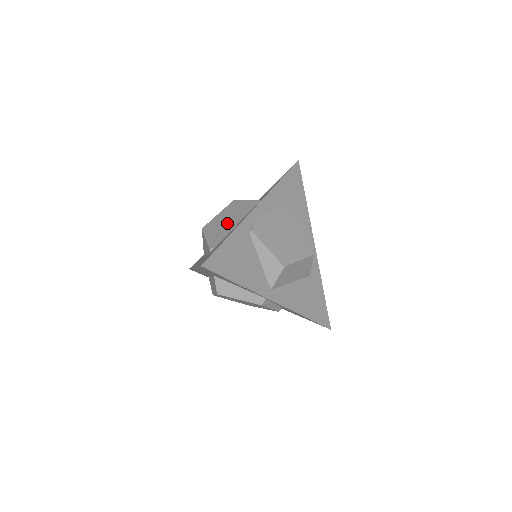
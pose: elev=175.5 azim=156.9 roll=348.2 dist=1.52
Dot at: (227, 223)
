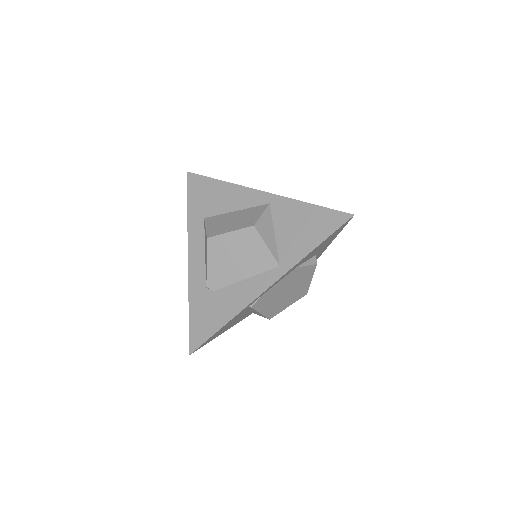
Dot at: (234, 264)
